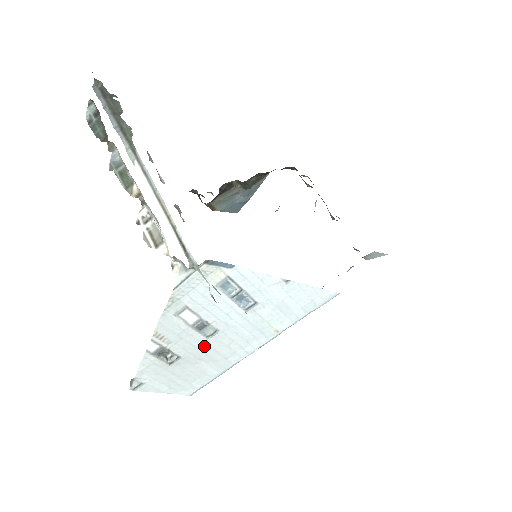
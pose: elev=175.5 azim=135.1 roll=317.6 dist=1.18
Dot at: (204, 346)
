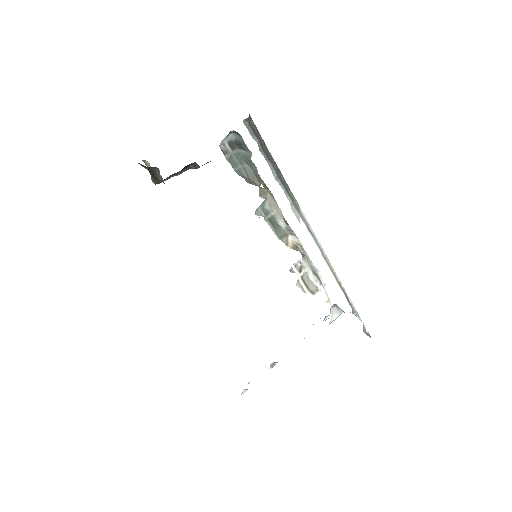
Dot at: occluded
